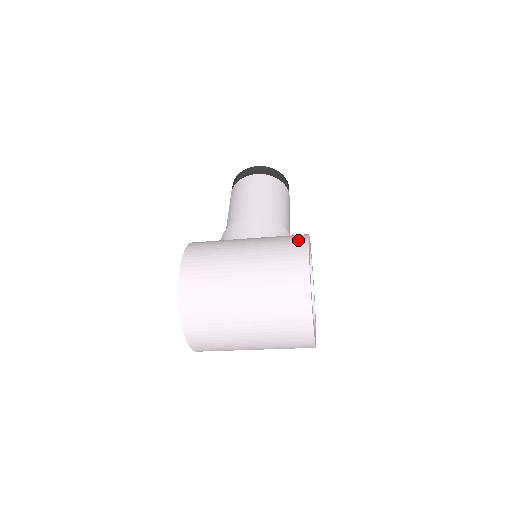
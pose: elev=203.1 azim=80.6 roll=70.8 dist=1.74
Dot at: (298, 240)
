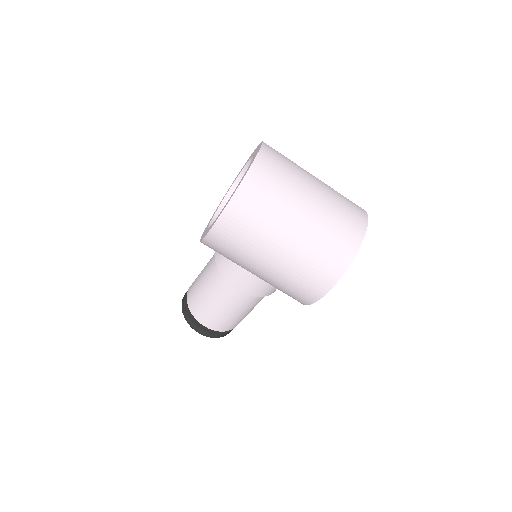
Dot at: occluded
